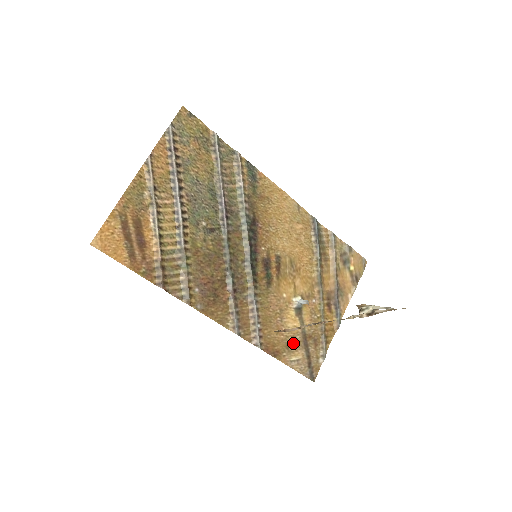
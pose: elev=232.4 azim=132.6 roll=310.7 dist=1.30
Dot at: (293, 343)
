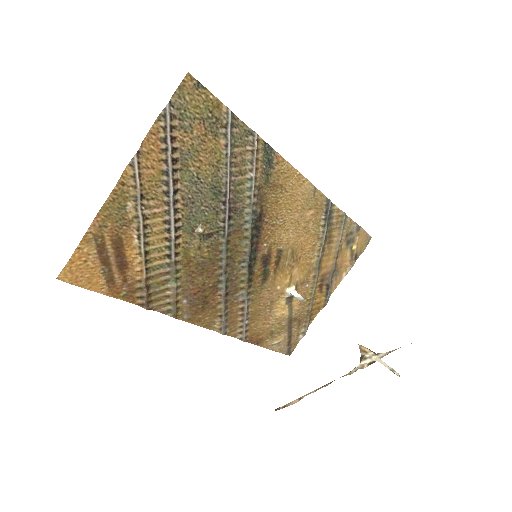
Dot at: (278, 329)
